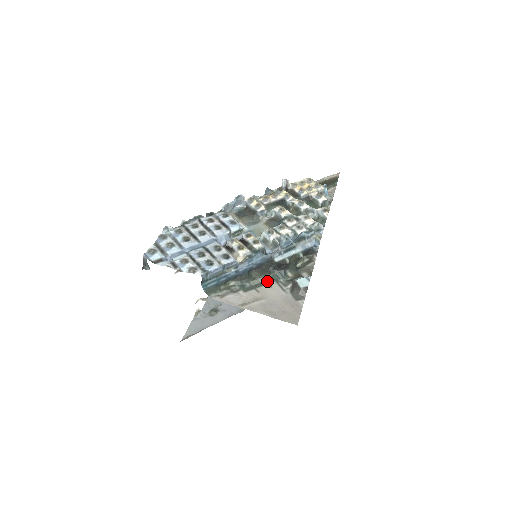
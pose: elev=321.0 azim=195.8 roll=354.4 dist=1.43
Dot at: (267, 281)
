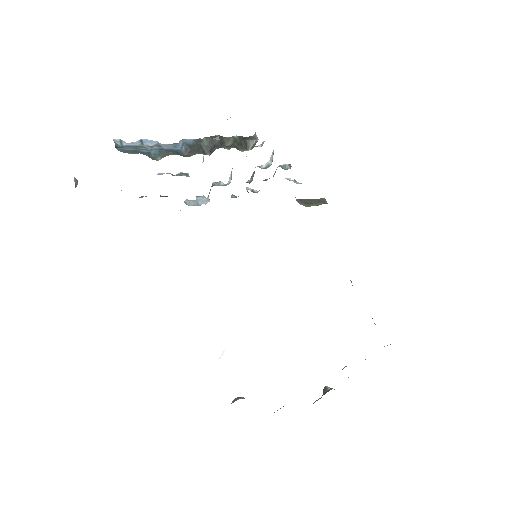
Dot at: occluded
